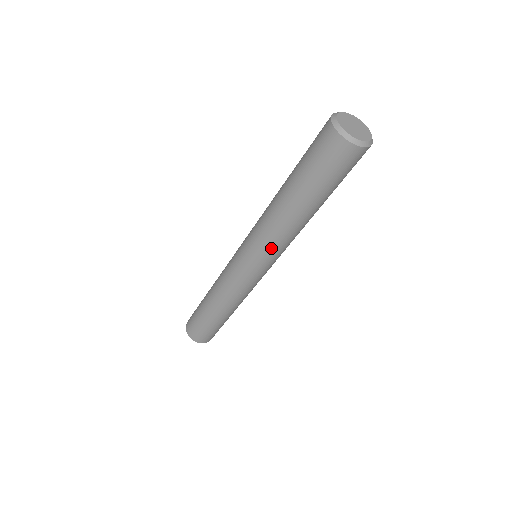
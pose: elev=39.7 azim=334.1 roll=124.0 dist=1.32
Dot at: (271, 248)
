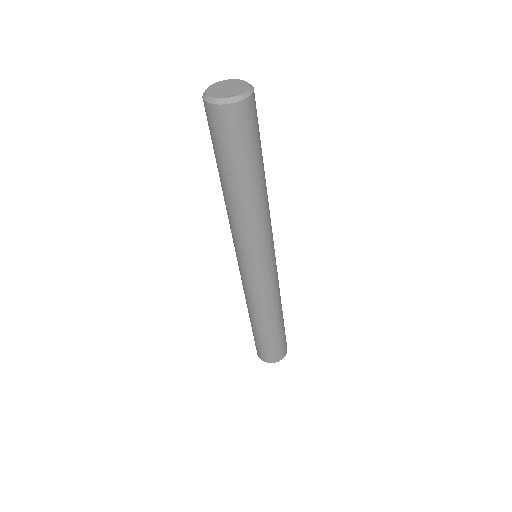
Dot at: (244, 241)
